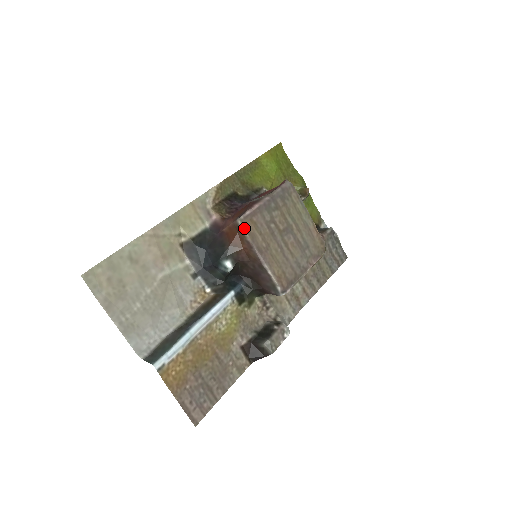
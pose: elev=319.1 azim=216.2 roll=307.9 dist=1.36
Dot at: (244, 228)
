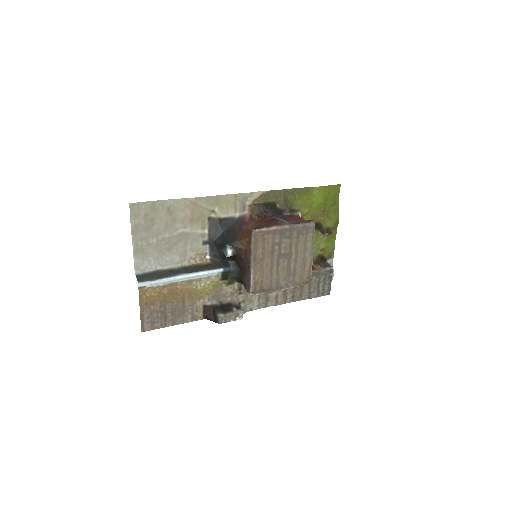
Dot at: (253, 238)
